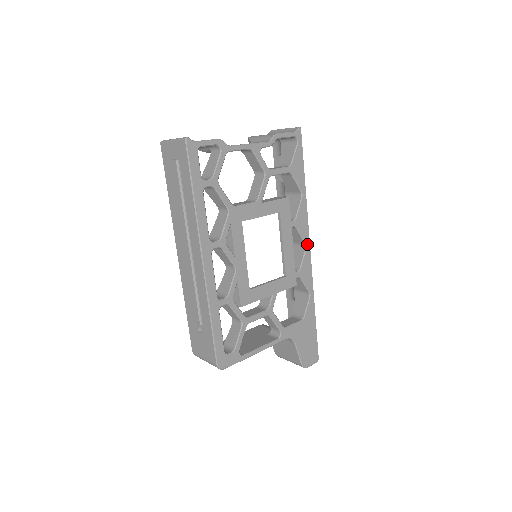
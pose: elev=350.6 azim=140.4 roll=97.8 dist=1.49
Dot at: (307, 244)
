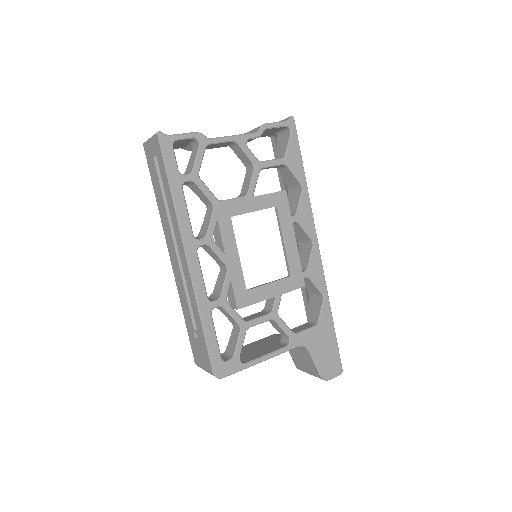
Dot at: (314, 241)
